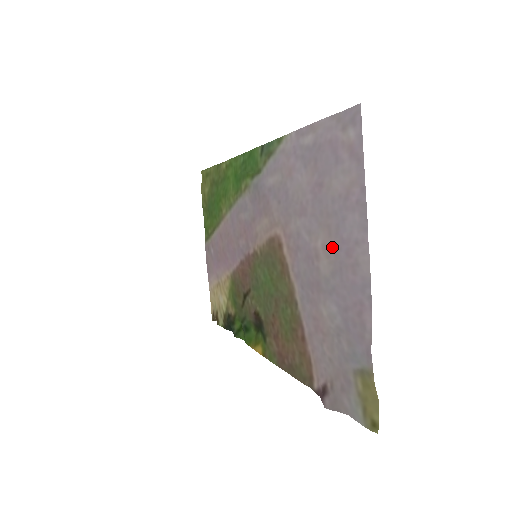
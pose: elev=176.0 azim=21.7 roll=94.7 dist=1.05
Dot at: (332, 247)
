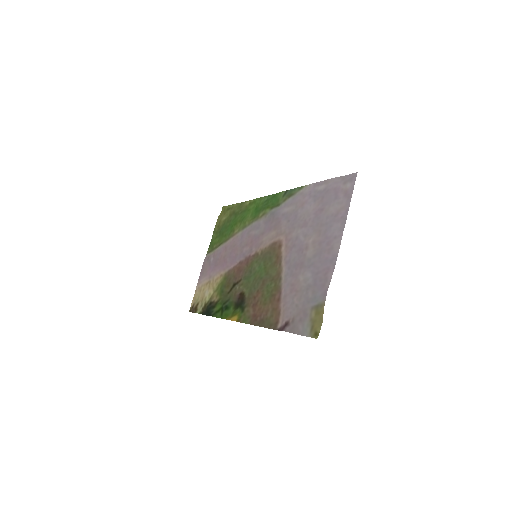
Dot at: (319, 241)
